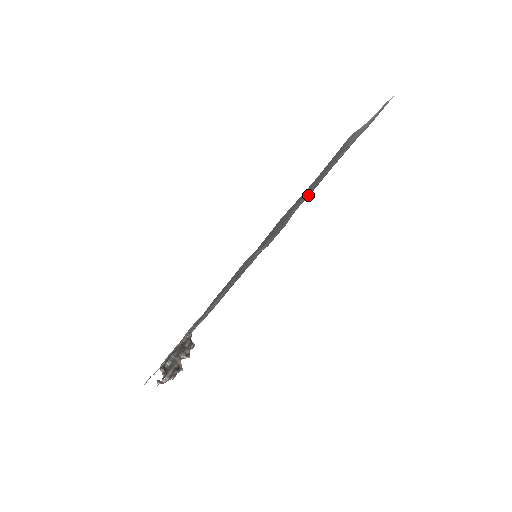
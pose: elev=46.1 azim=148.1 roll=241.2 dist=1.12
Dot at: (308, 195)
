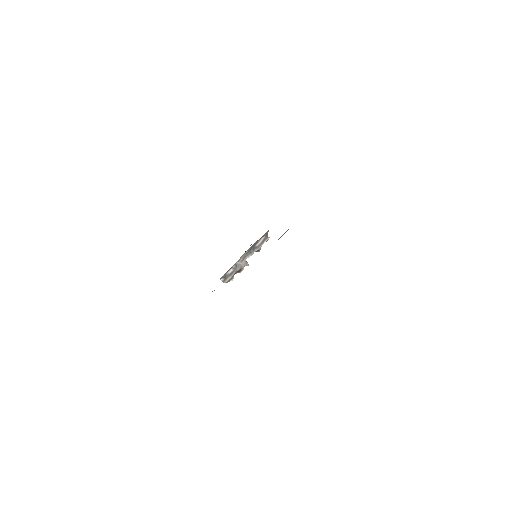
Dot at: occluded
